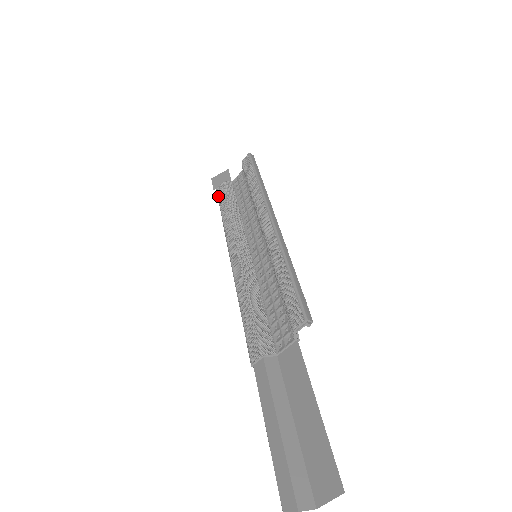
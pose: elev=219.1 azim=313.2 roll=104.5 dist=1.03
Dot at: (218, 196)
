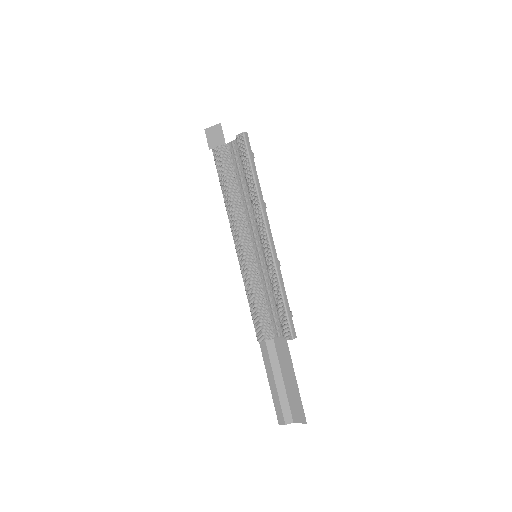
Dot at: (215, 162)
